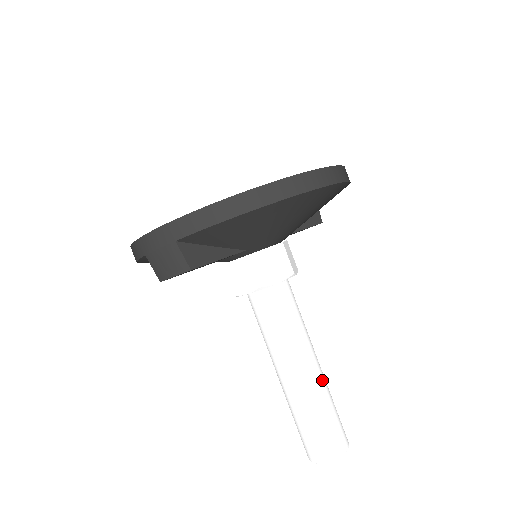
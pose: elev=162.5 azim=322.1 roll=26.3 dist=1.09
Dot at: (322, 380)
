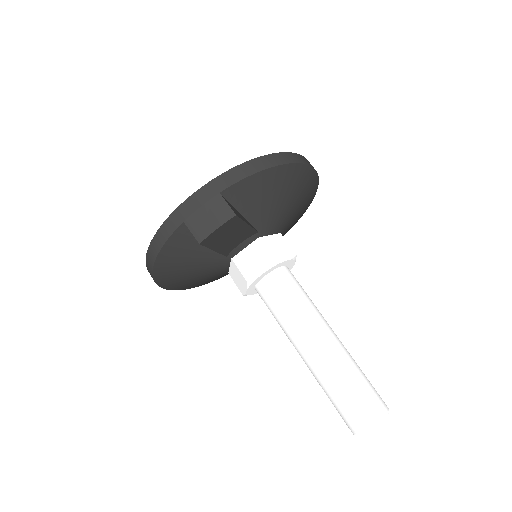
Dot at: (344, 347)
